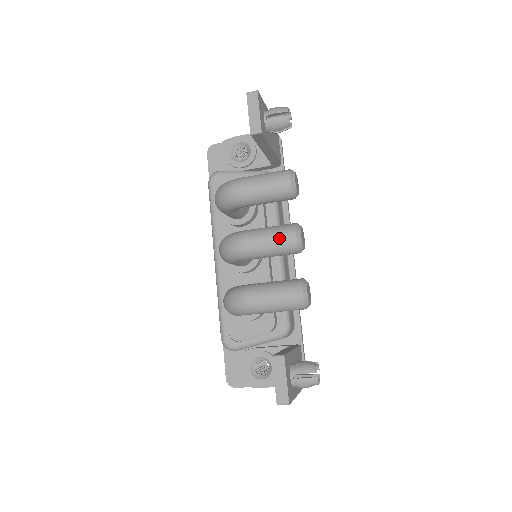
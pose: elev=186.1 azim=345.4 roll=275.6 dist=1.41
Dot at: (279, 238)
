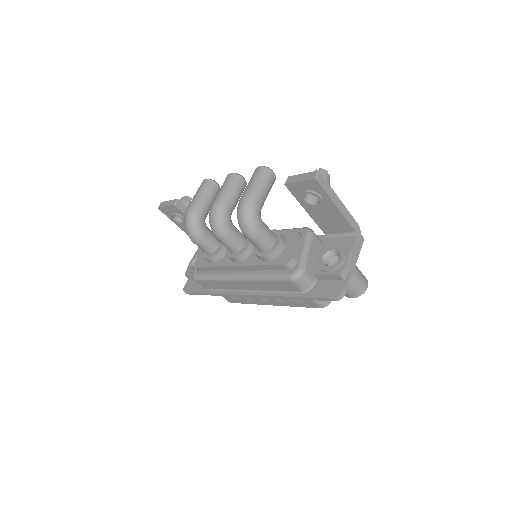
Dot at: (225, 182)
